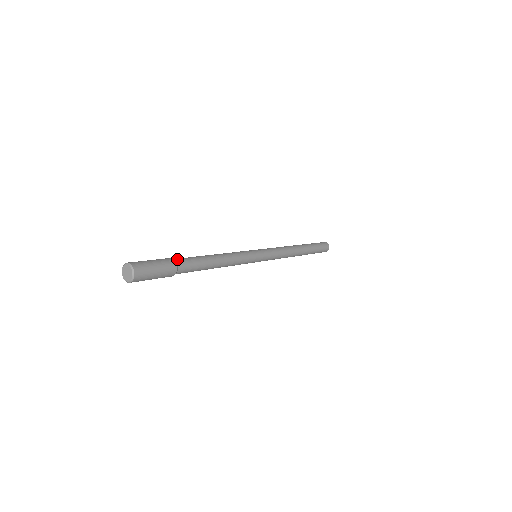
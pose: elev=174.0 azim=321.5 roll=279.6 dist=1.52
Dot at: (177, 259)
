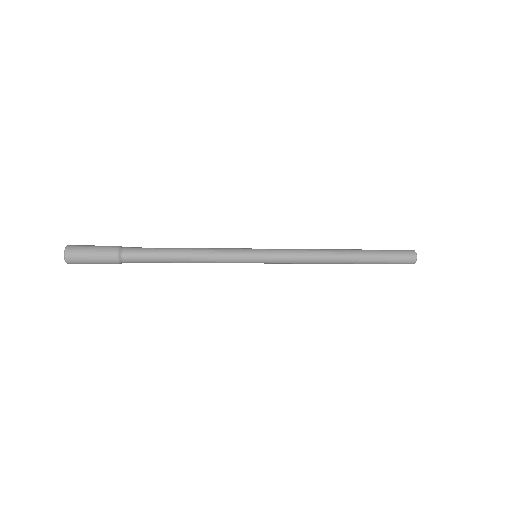
Dot at: (126, 251)
